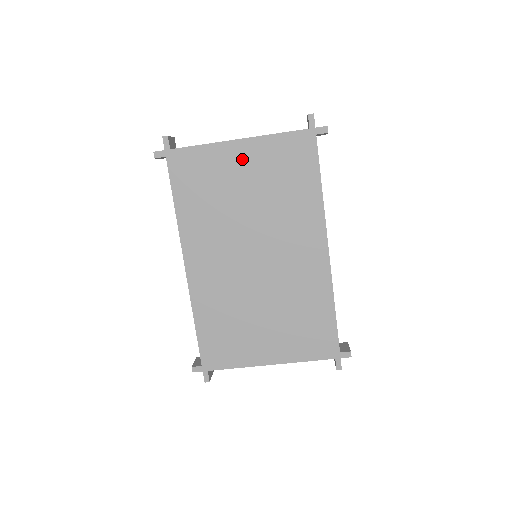
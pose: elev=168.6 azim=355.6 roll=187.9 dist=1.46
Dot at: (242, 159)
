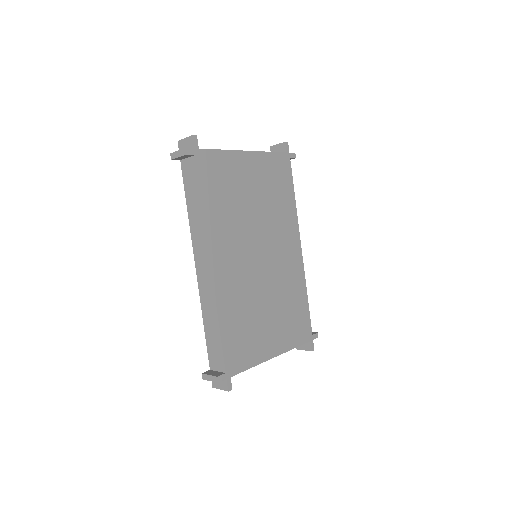
Dot at: (250, 168)
